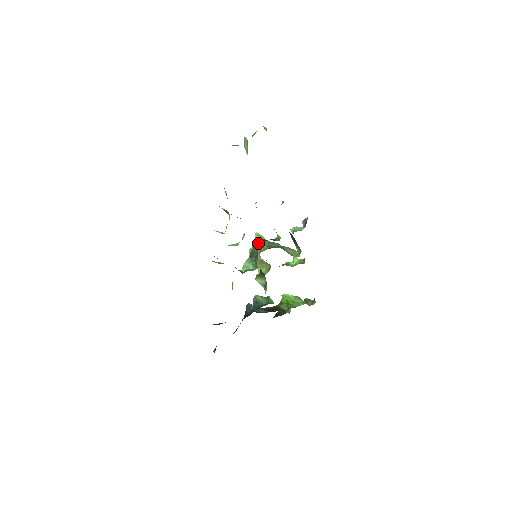
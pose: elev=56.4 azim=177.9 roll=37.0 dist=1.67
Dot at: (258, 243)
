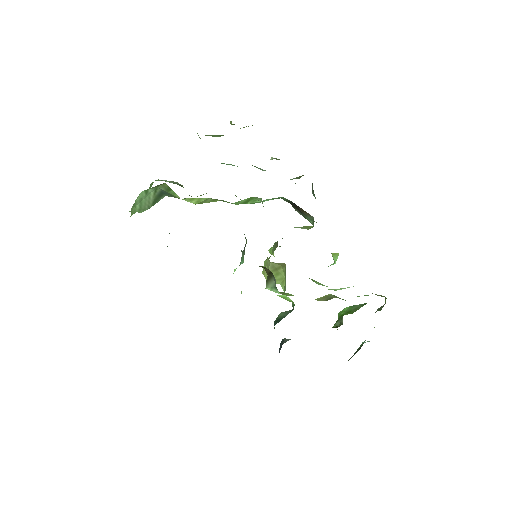
Dot at: occluded
